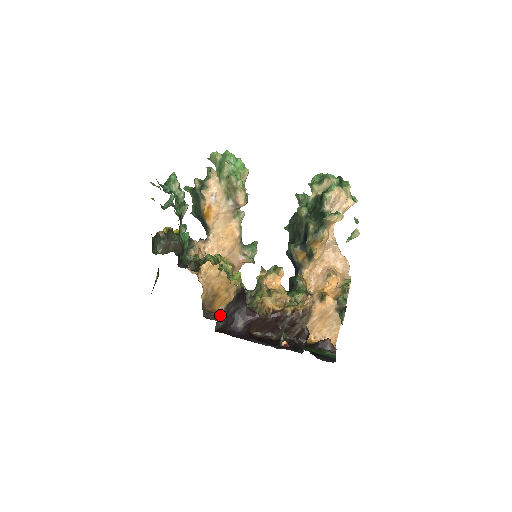
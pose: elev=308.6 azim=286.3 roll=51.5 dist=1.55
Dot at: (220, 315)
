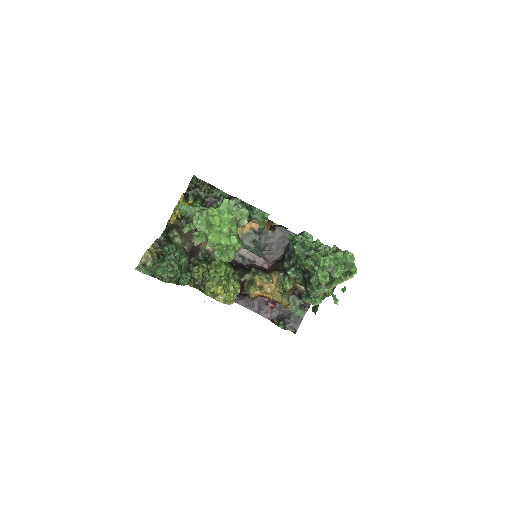
Dot at: occluded
